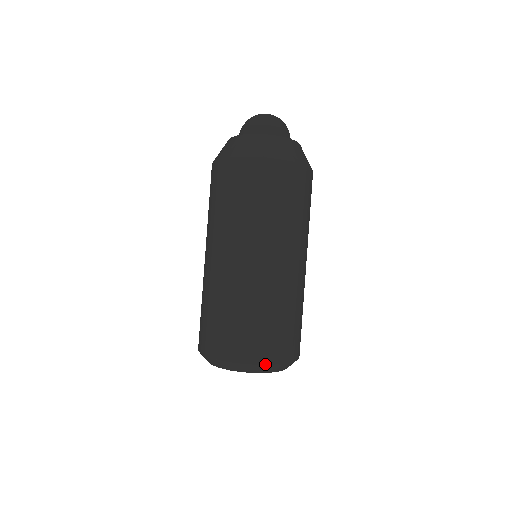
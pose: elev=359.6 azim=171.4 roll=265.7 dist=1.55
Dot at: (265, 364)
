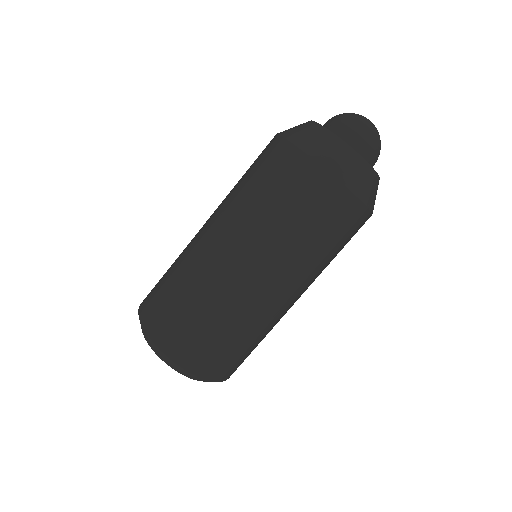
Dot at: (145, 329)
